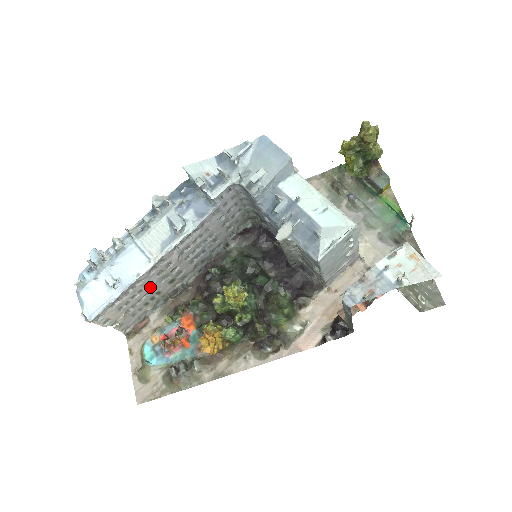
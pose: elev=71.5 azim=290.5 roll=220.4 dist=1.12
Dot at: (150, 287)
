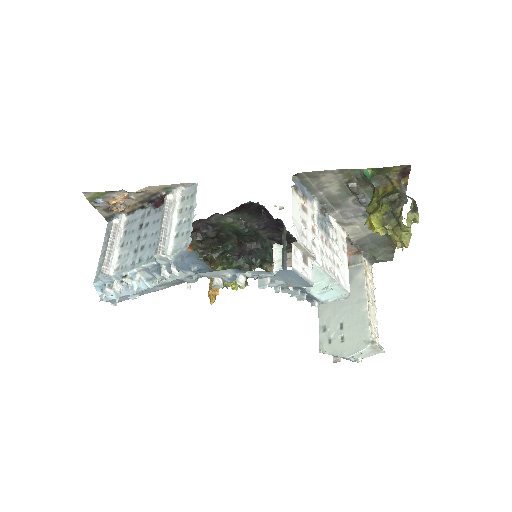
Dot at: occluded
